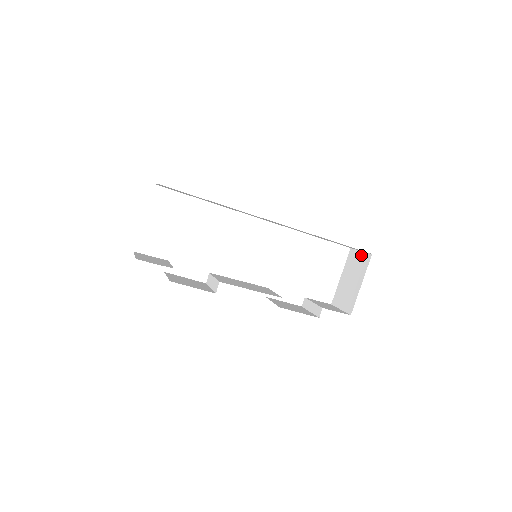
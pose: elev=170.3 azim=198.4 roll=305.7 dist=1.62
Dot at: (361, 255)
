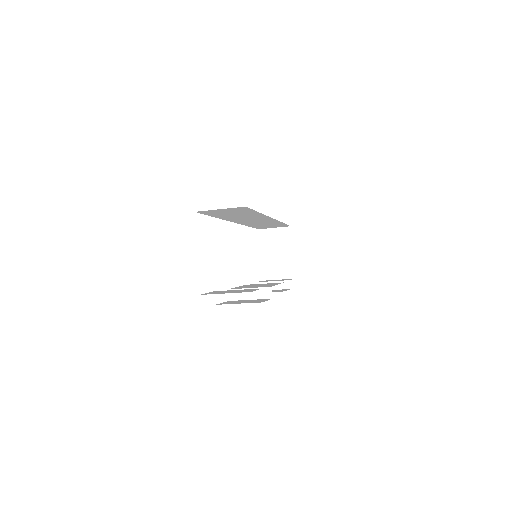
Dot at: (278, 231)
